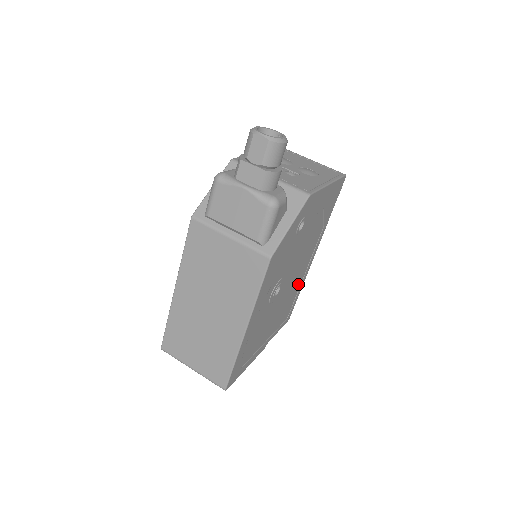
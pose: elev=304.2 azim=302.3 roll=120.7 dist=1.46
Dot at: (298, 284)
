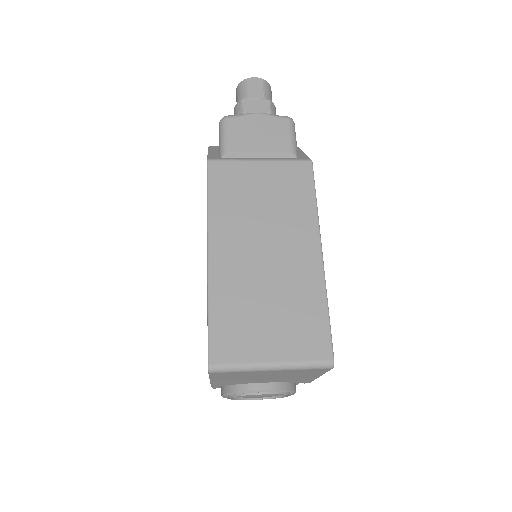
Dot at: occluded
